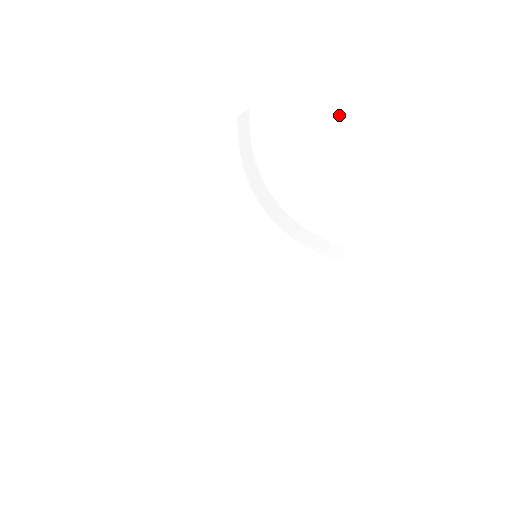
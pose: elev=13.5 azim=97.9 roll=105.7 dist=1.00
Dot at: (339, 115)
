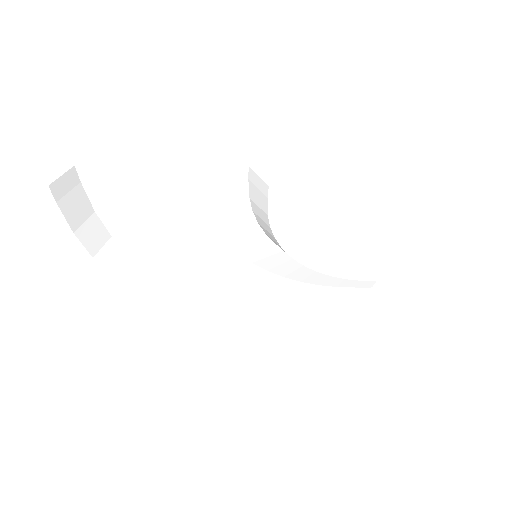
Dot at: (371, 197)
